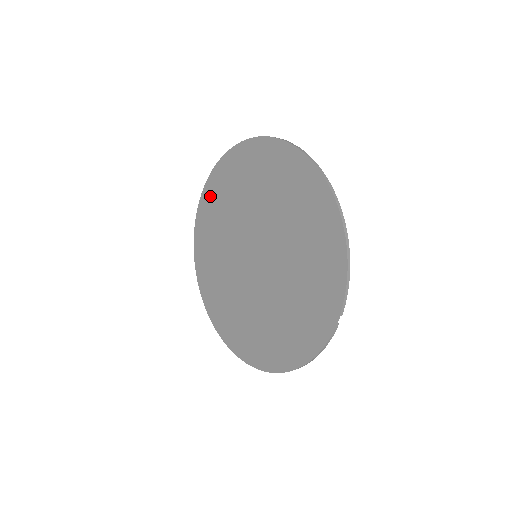
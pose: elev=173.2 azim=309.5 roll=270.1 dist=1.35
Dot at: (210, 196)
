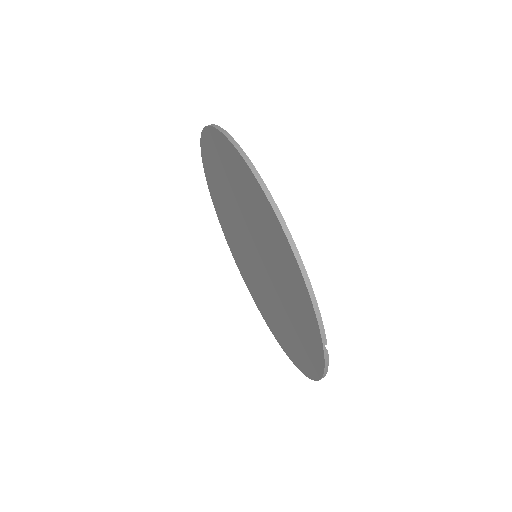
Dot at: (211, 184)
